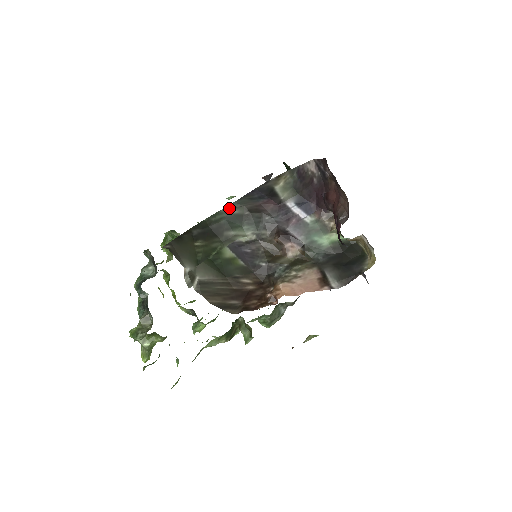
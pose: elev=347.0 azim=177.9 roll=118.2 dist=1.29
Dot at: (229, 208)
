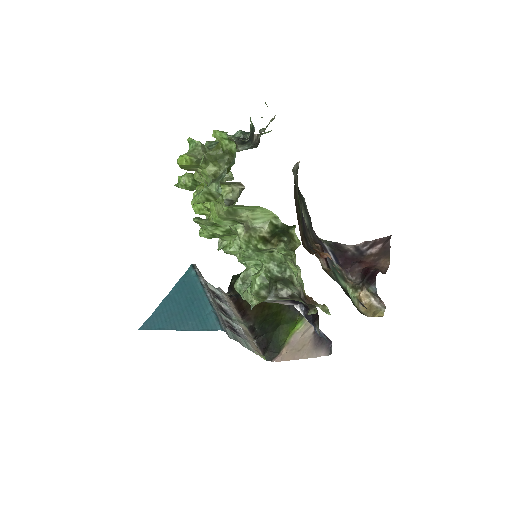
Dot at: (304, 198)
